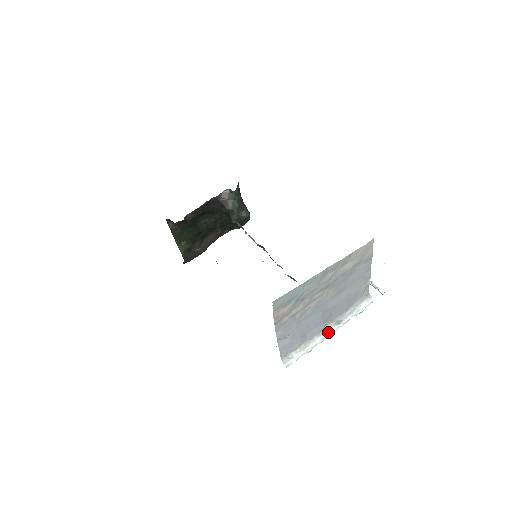
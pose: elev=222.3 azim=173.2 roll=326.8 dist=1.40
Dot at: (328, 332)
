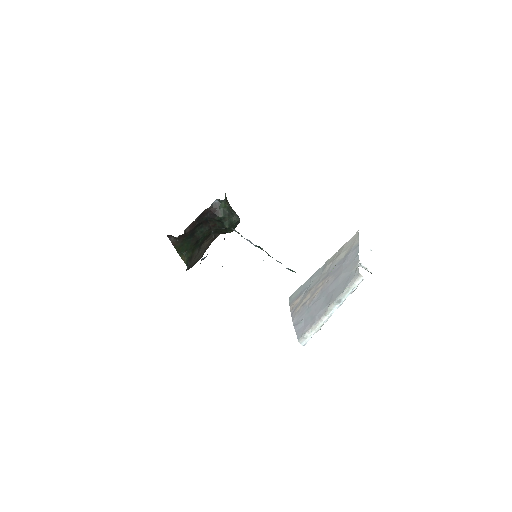
Dot at: (332, 311)
